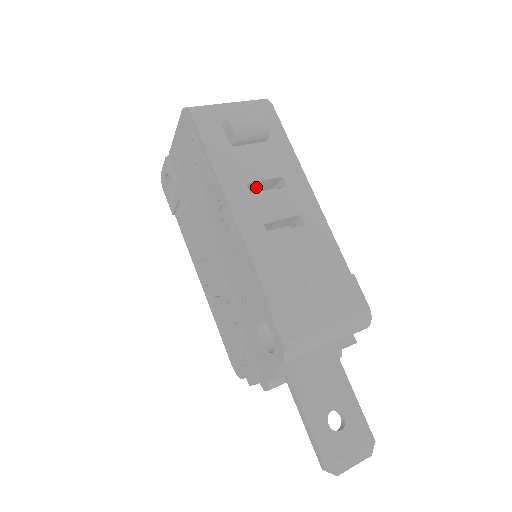
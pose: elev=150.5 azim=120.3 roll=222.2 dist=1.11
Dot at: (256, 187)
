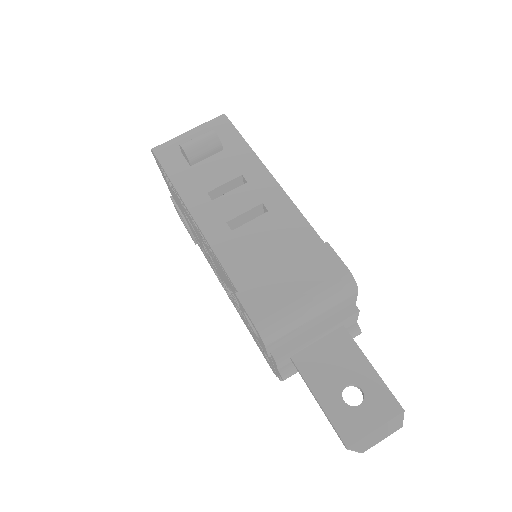
Dot at: (222, 193)
